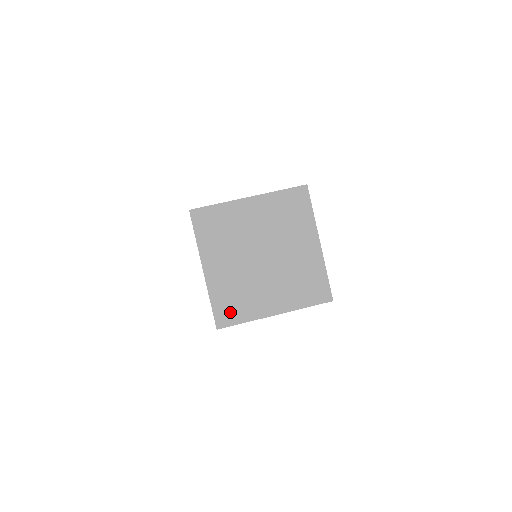
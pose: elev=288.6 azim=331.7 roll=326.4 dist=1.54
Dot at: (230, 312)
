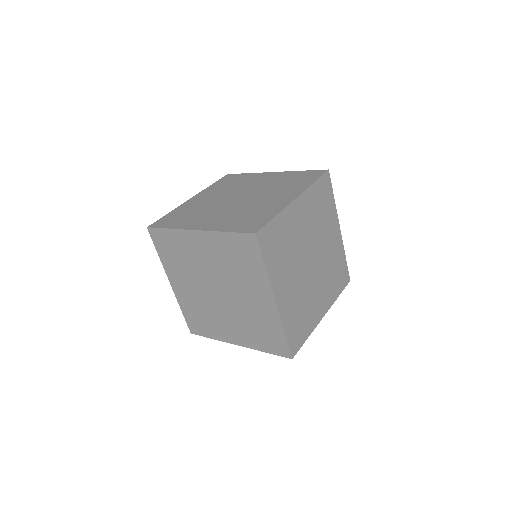
Dot at: (170, 221)
